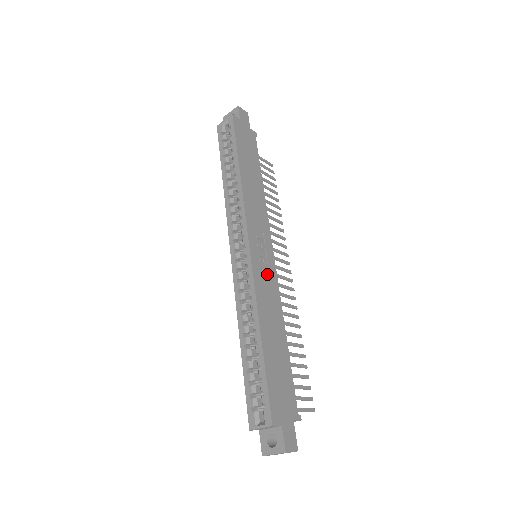
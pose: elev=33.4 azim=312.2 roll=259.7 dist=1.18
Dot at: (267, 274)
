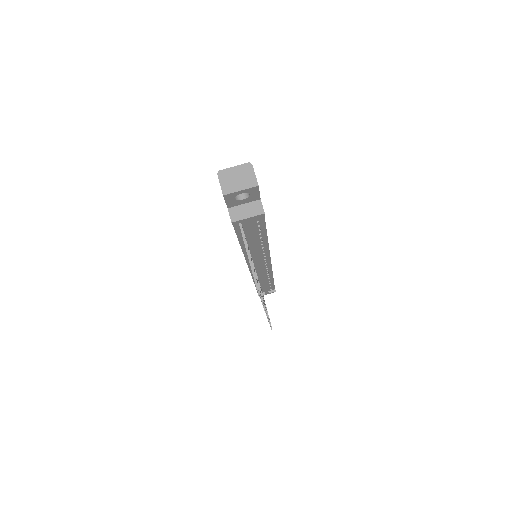
Dot at: occluded
